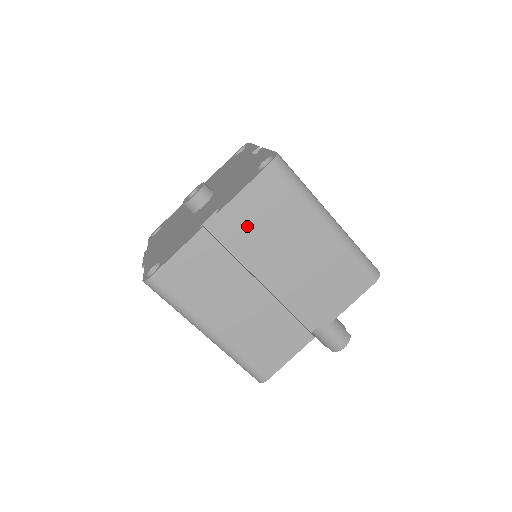
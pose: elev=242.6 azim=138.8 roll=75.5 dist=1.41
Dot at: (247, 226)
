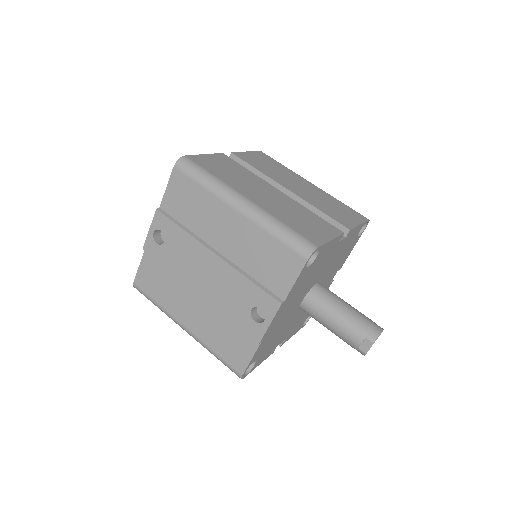
Dot at: (255, 164)
